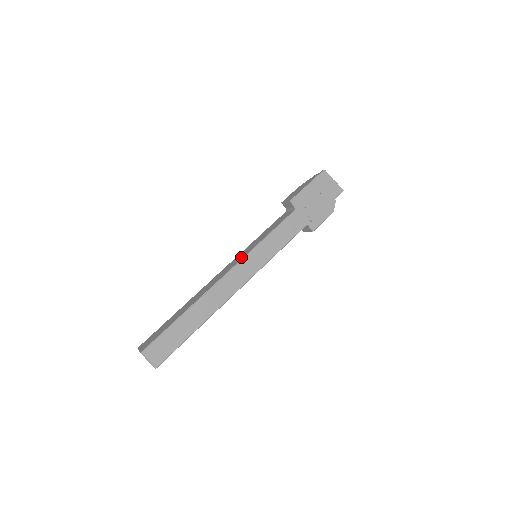
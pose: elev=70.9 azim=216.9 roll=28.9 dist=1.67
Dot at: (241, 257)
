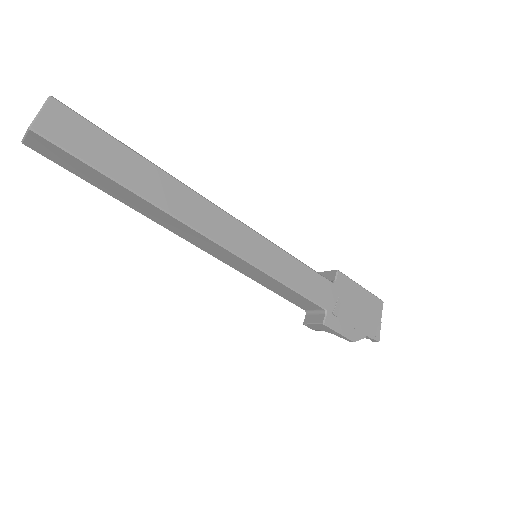
Dot at: occluded
